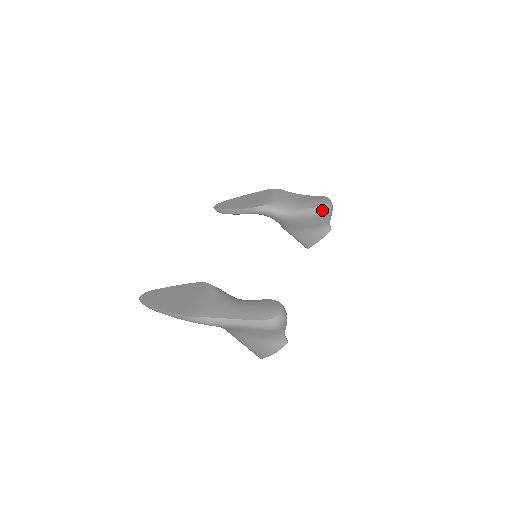
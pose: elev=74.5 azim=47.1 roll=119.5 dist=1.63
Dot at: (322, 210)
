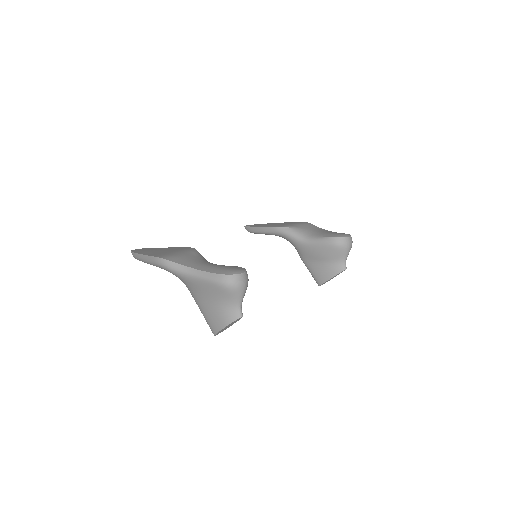
Dot at: (339, 241)
